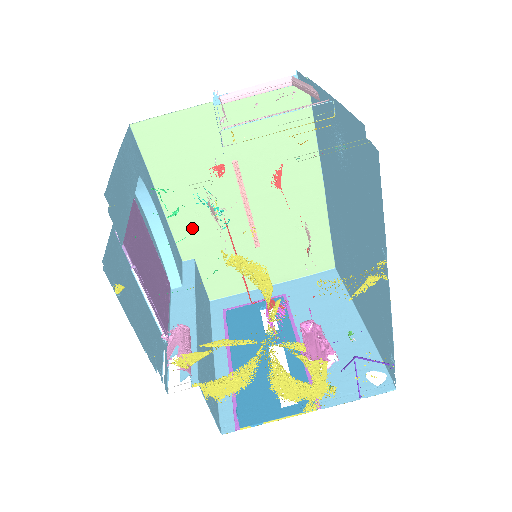
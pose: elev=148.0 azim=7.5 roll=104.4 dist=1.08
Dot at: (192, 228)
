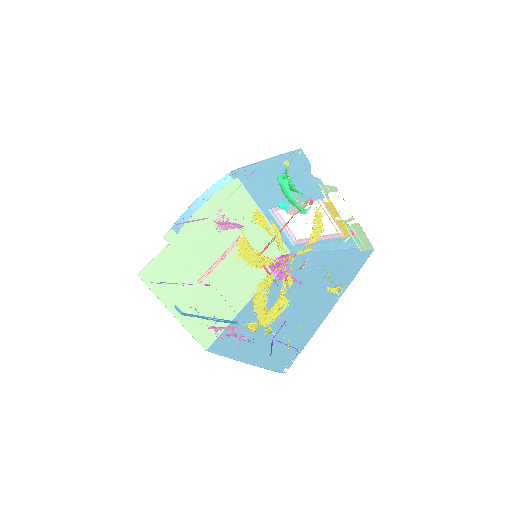
Dot at: (190, 232)
